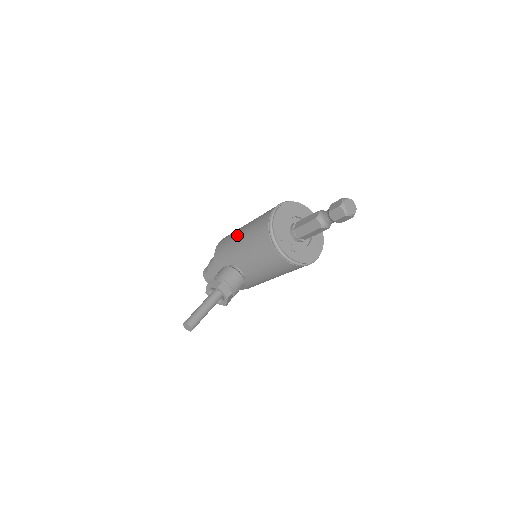
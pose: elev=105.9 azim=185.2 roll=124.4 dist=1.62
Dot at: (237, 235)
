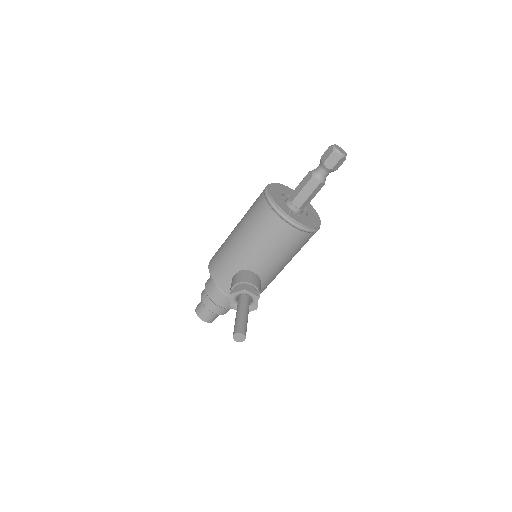
Dot at: (232, 240)
